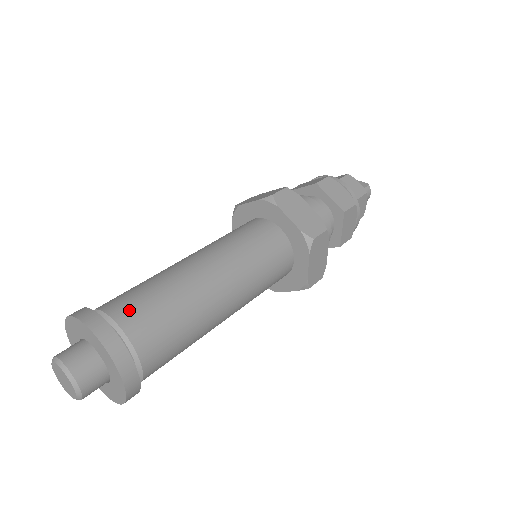
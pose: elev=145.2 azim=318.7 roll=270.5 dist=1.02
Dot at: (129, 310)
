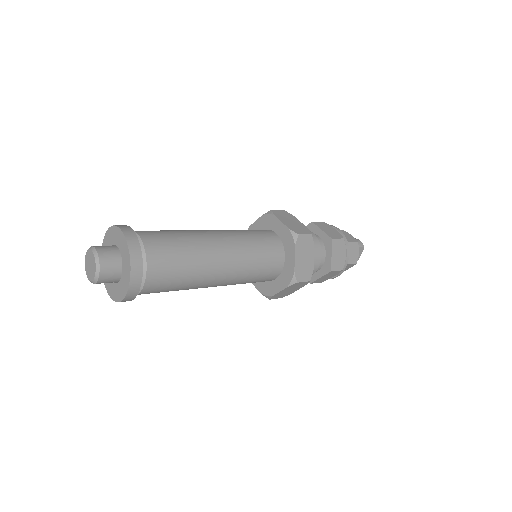
Dot at: occluded
